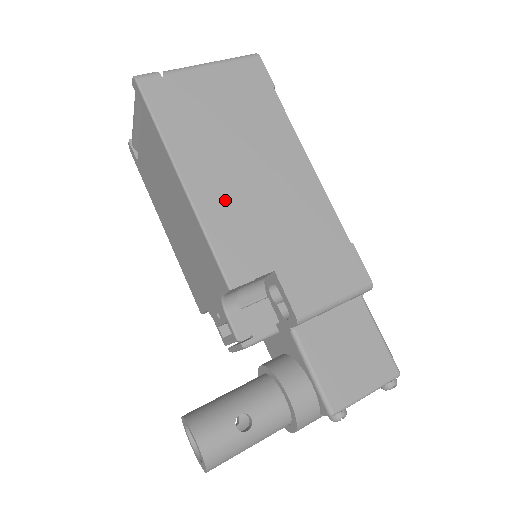
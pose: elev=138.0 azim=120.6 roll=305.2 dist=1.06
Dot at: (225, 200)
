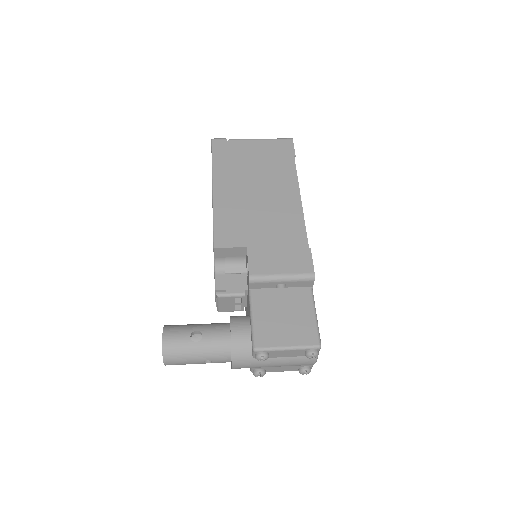
Dot at: (234, 204)
